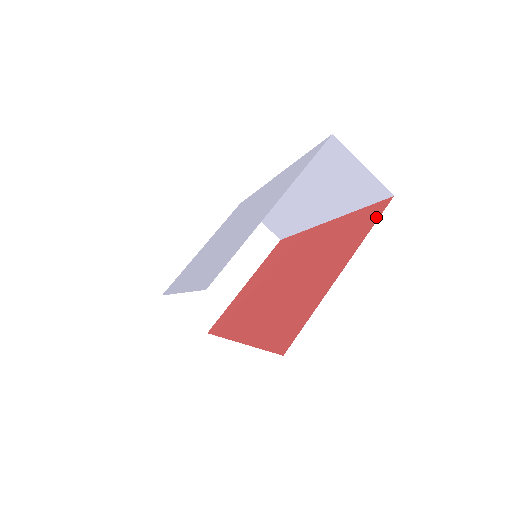
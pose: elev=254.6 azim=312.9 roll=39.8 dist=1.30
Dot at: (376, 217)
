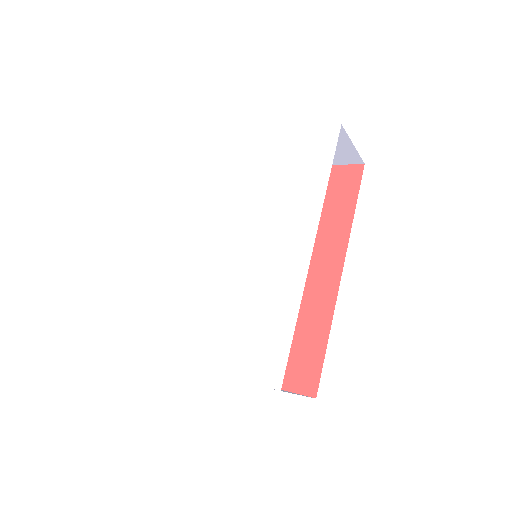
Dot at: (295, 387)
